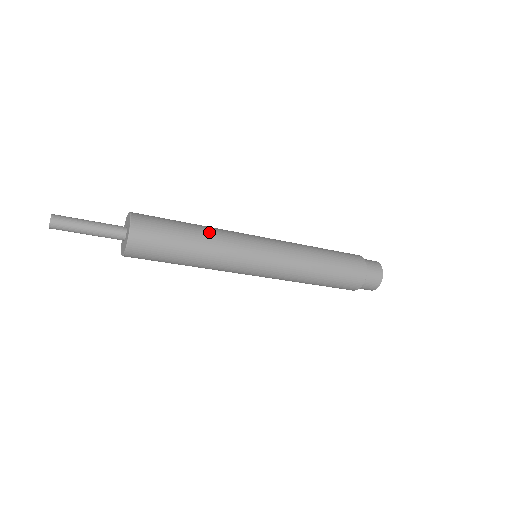
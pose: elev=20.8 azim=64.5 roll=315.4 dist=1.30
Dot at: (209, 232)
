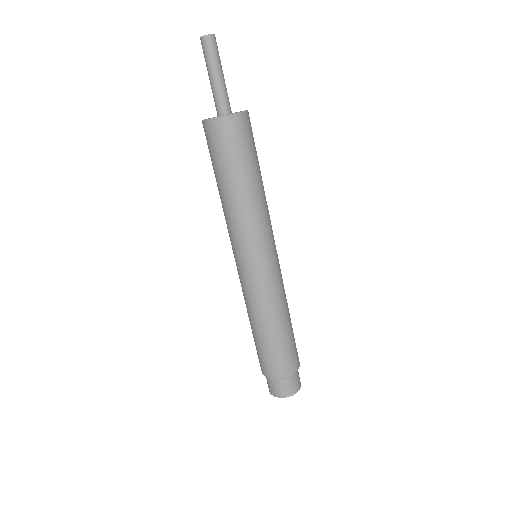
Dot at: occluded
